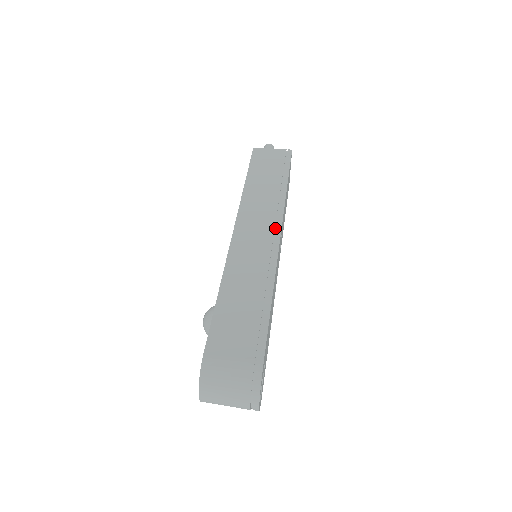
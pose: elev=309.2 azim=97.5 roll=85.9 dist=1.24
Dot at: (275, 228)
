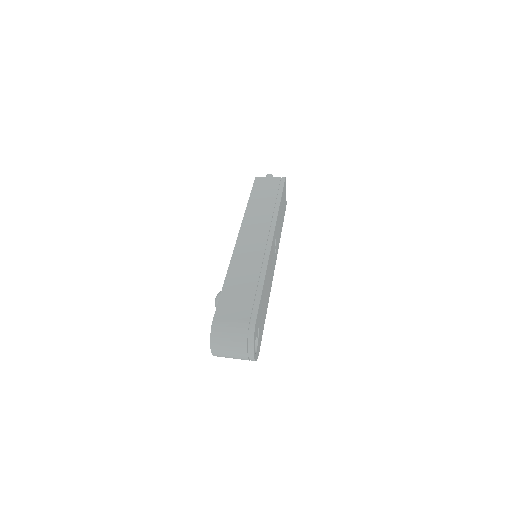
Dot at: (269, 234)
